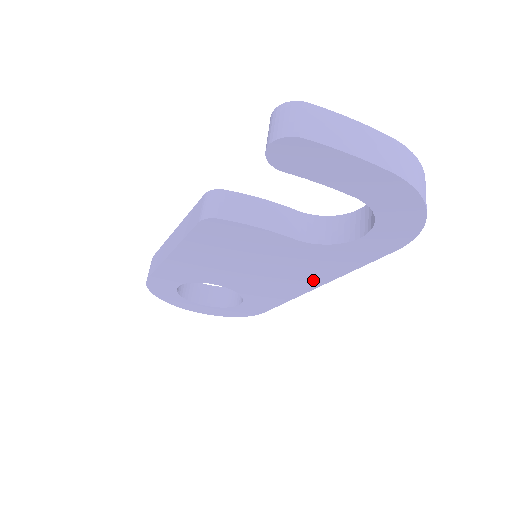
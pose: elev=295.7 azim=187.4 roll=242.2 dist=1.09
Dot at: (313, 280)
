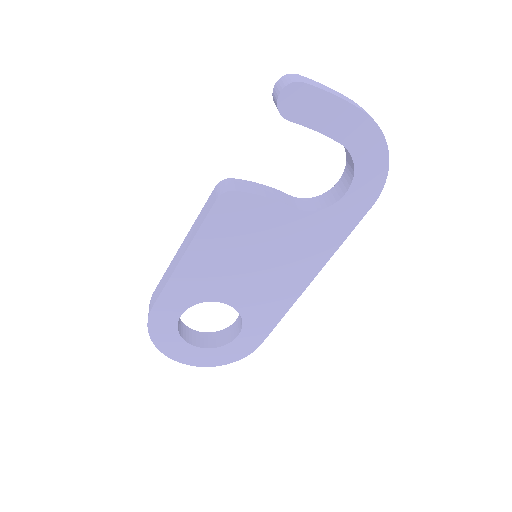
Dot at: (308, 270)
